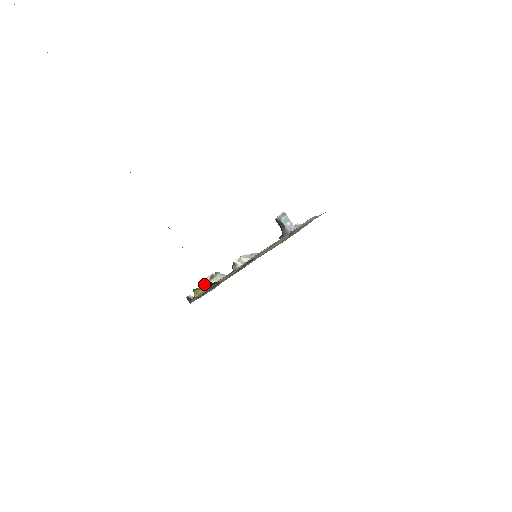
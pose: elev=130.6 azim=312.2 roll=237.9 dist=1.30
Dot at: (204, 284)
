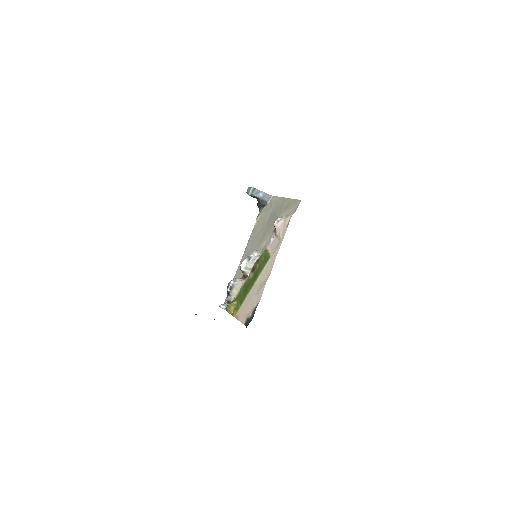
Dot at: (227, 294)
